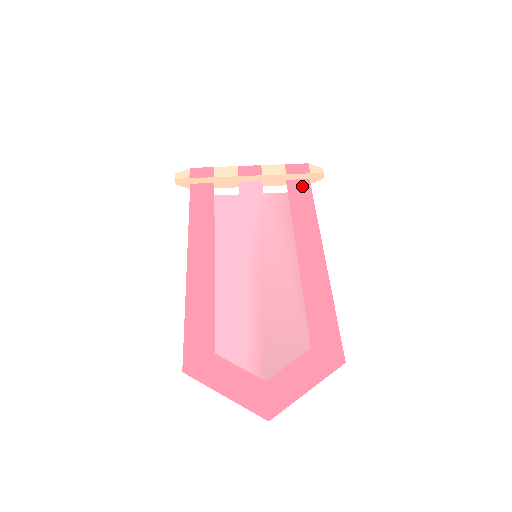
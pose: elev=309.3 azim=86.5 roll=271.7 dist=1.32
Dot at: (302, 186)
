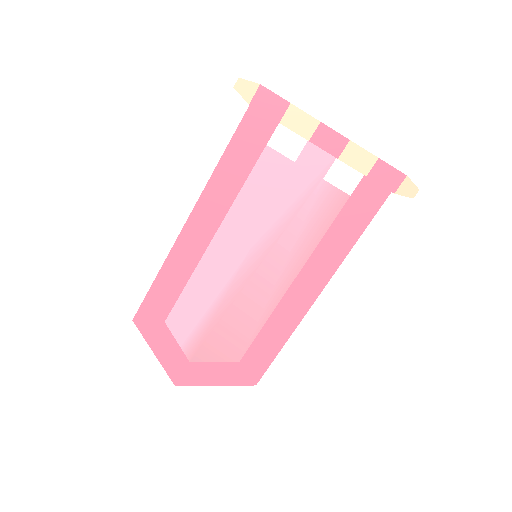
Dot at: (374, 197)
